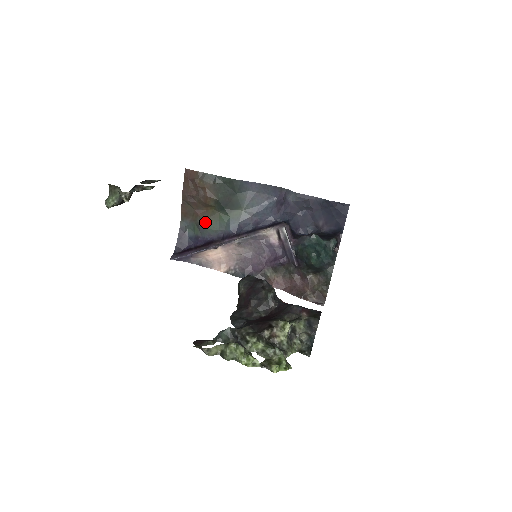
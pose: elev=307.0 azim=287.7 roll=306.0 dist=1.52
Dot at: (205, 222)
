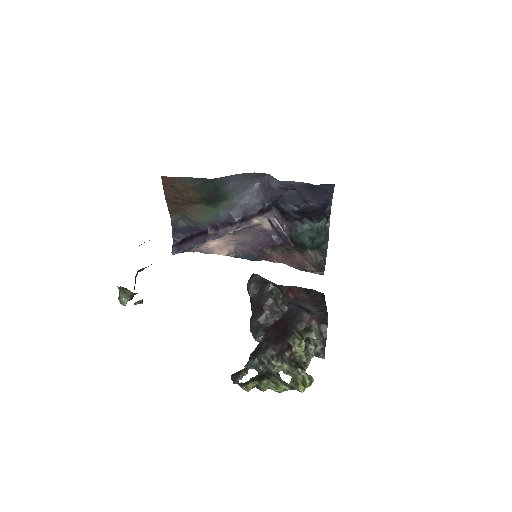
Dot at: (195, 216)
